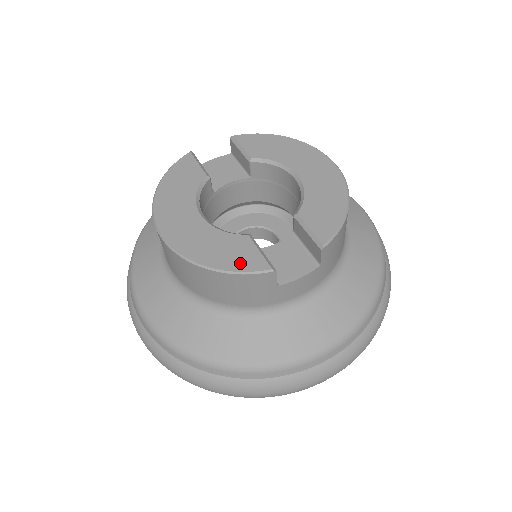
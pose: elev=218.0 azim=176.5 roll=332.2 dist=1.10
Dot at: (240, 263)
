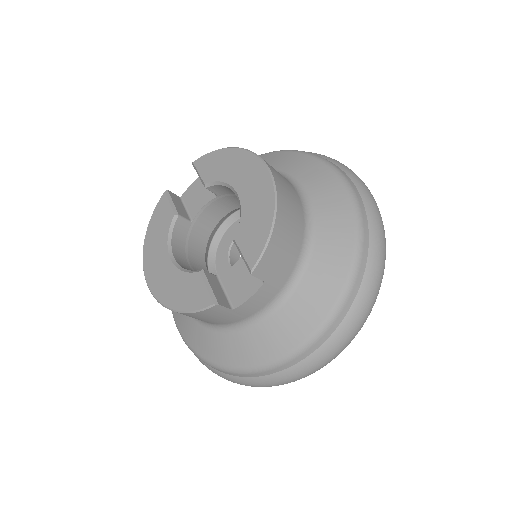
Dot at: (193, 302)
